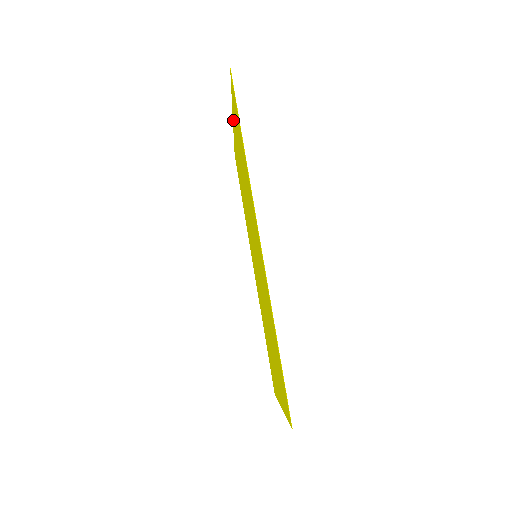
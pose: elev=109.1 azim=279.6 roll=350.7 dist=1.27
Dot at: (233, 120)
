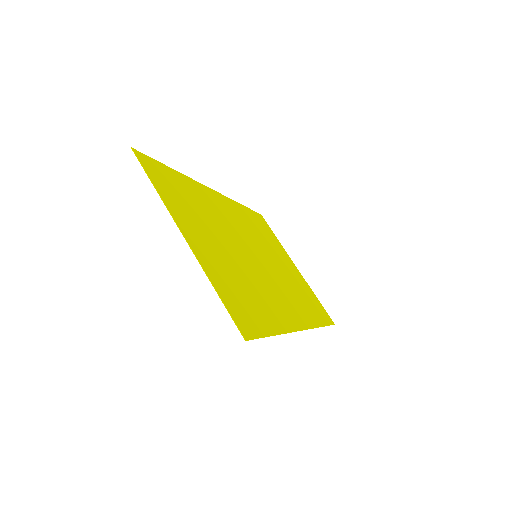
Dot at: (193, 249)
